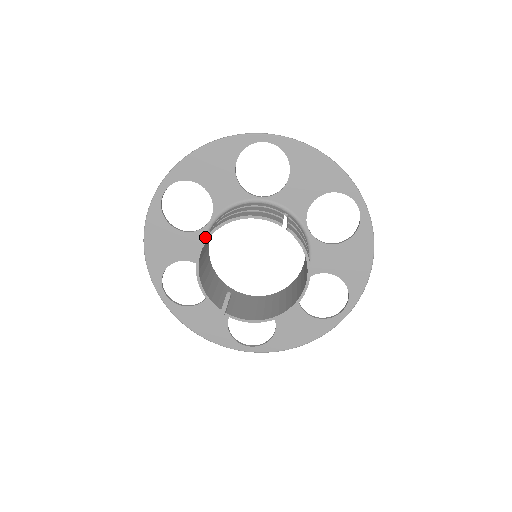
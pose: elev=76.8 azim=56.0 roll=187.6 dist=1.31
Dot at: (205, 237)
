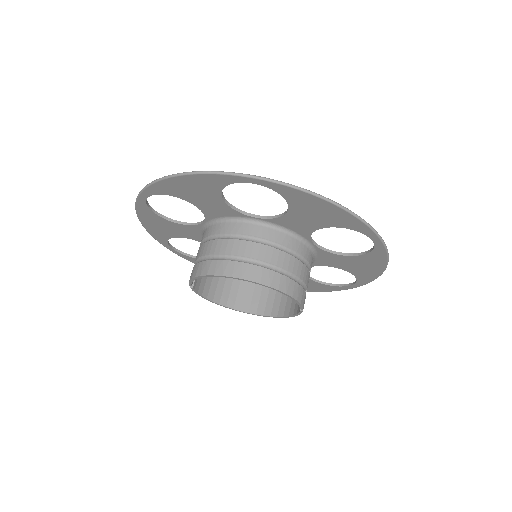
Dot at: (244, 275)
